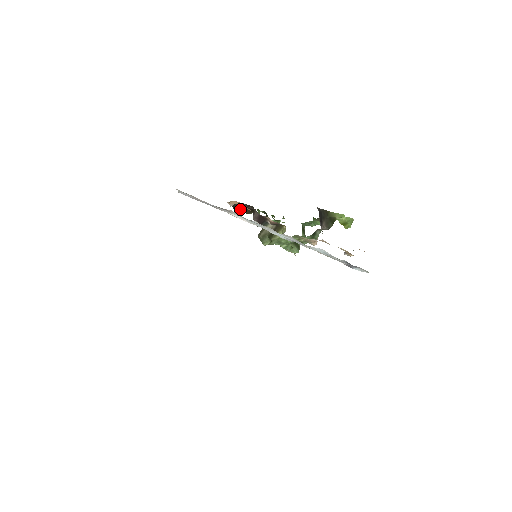
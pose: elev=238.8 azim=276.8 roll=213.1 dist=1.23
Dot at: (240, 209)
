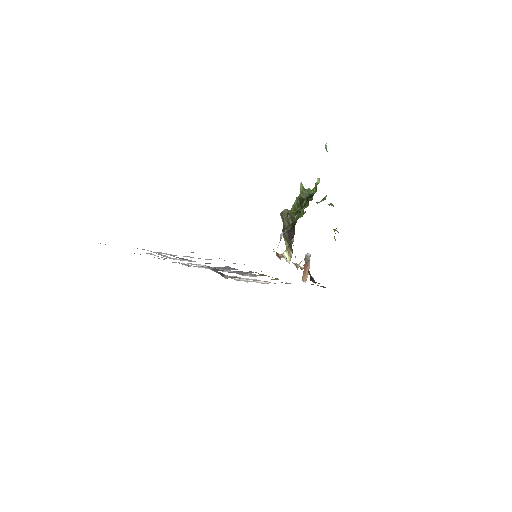
Dot at: occluded
